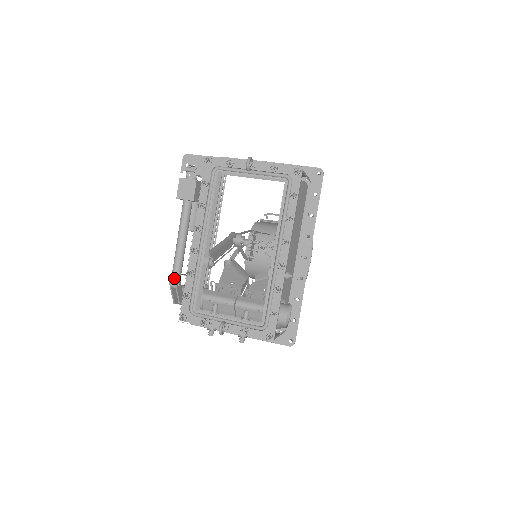
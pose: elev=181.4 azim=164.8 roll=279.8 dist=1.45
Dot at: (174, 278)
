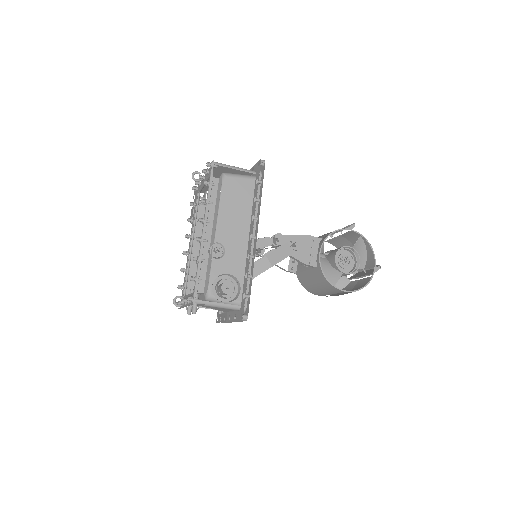
Dot at: occluded
